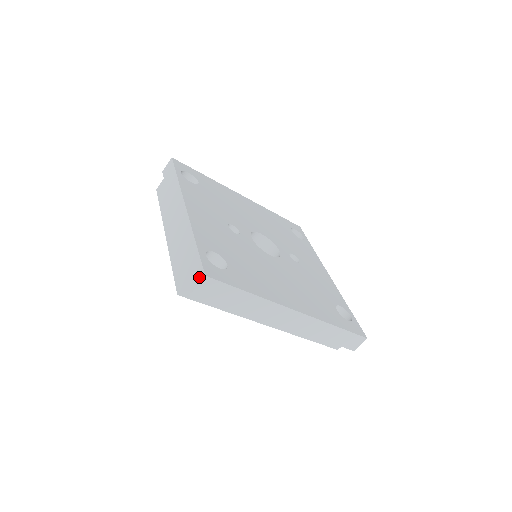
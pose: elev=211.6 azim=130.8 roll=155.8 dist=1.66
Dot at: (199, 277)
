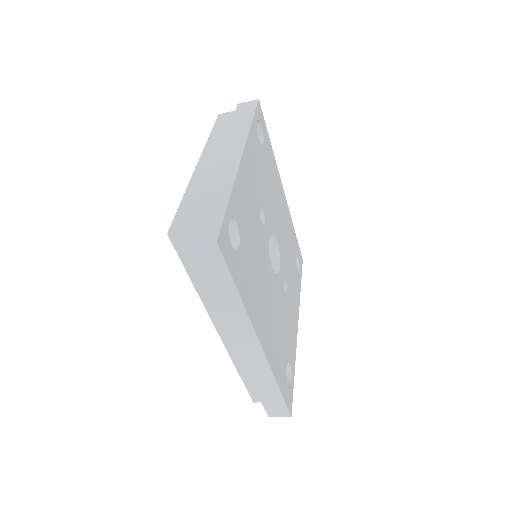
Dot at: (208, 237)
